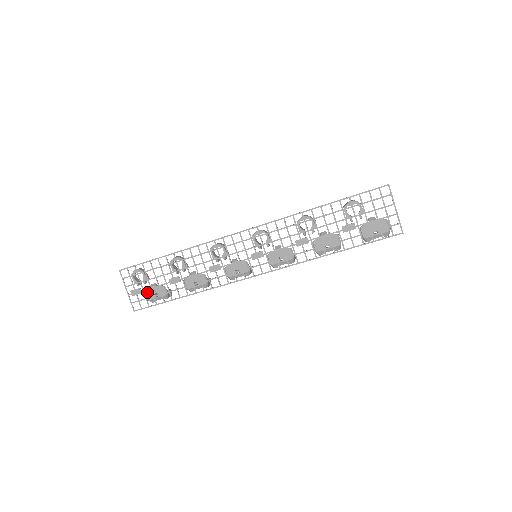
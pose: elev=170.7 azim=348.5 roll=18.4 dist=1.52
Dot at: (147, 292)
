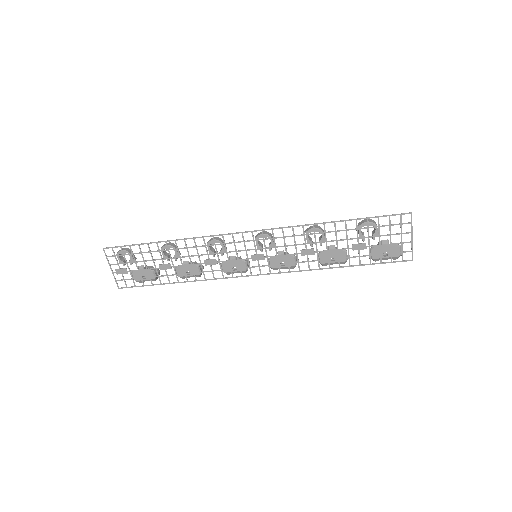
Dot at: (134, 273)
